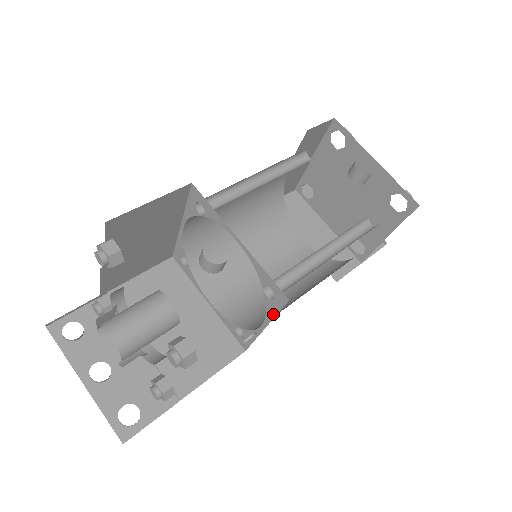
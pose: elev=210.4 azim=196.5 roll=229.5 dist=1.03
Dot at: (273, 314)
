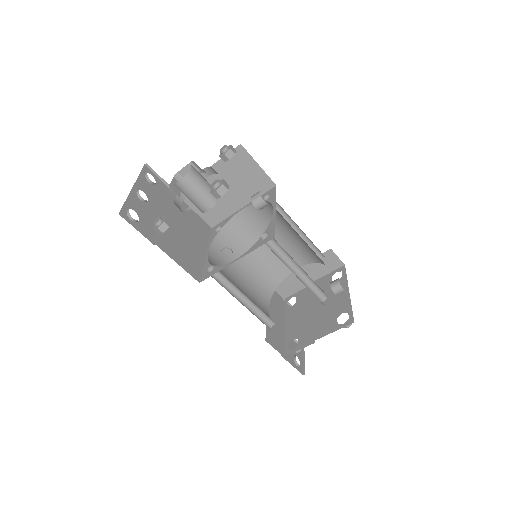
Dot at: (254, 249)
